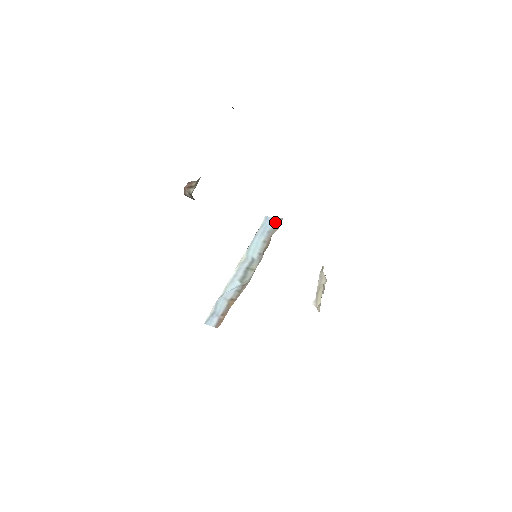
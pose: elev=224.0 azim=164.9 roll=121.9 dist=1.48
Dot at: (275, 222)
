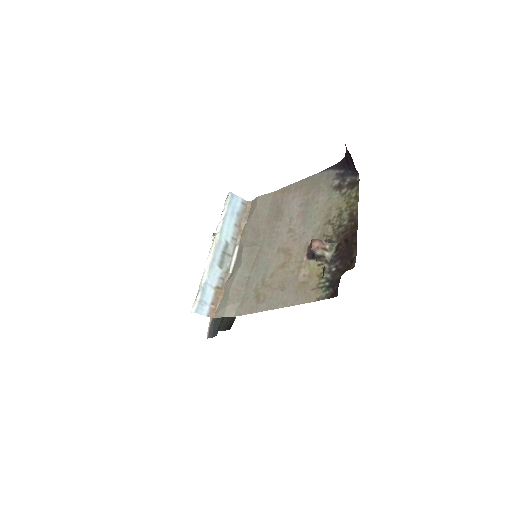
Dot at: (242, 203)
